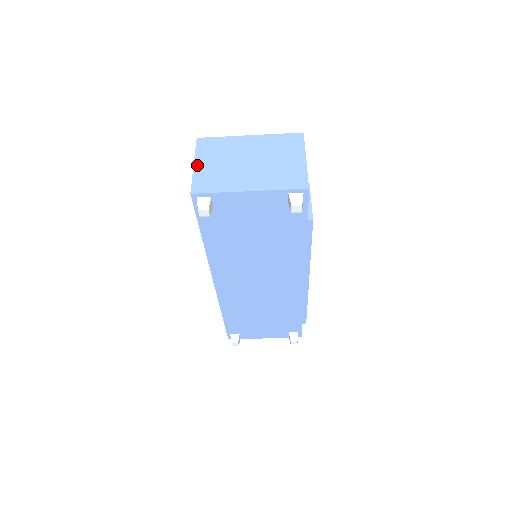
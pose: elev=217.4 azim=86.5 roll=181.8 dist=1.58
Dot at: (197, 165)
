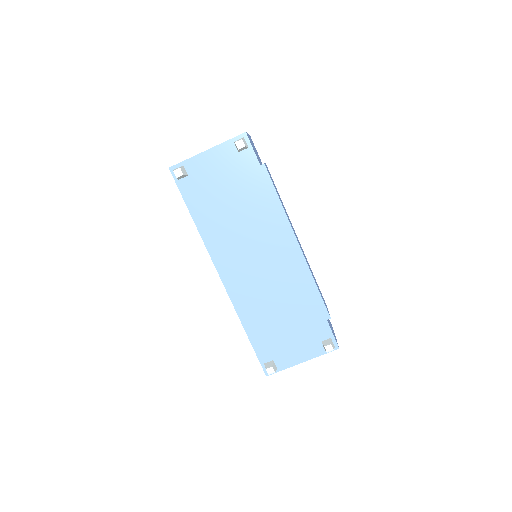
Dot at: occluded
